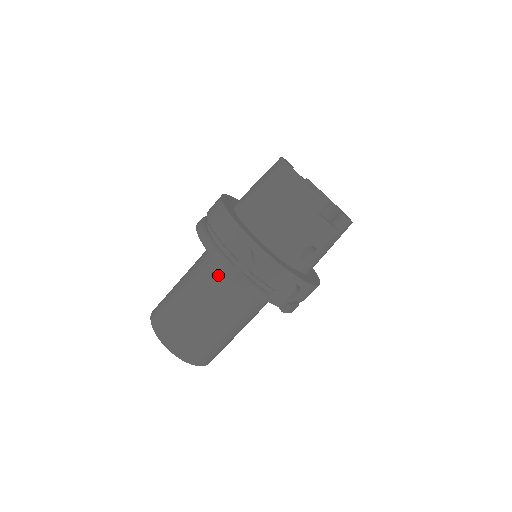
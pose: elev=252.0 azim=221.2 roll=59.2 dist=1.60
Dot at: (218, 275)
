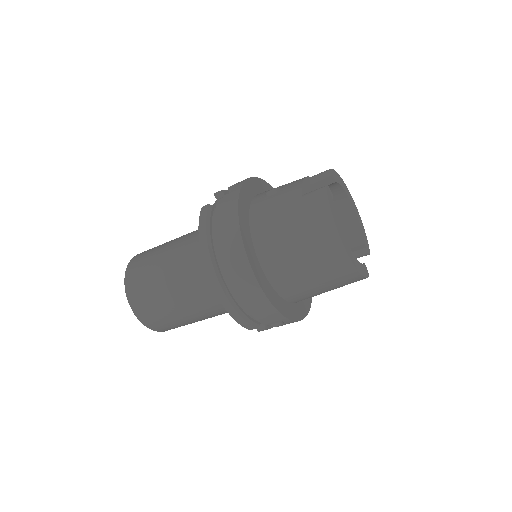
Dot at: occluded
